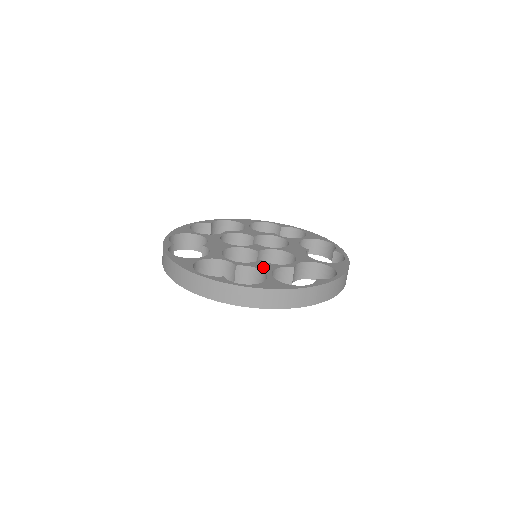
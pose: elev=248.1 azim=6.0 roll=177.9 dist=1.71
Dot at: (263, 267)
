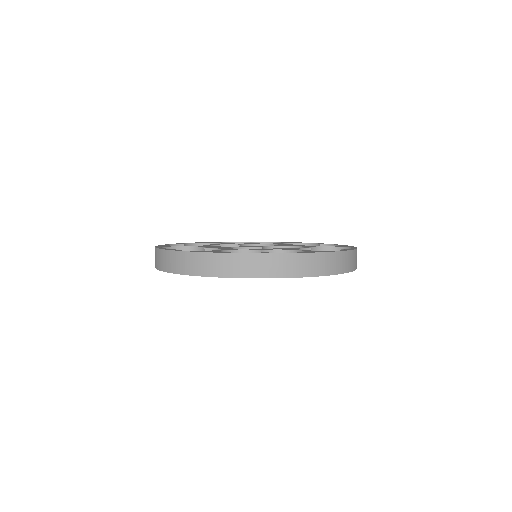
Dot at: (286, 249)
